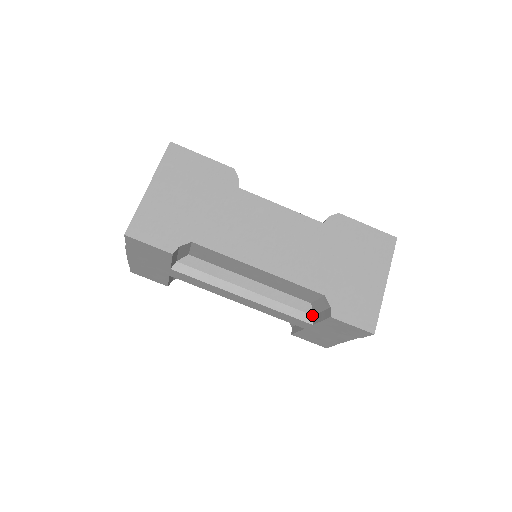
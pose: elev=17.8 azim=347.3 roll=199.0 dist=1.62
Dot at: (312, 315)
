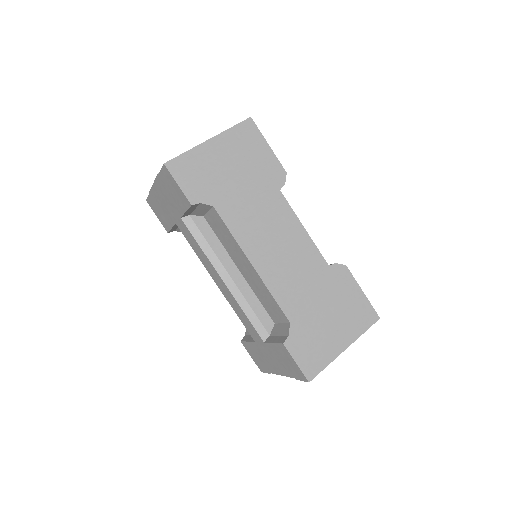
Dot at: (269, 334)
